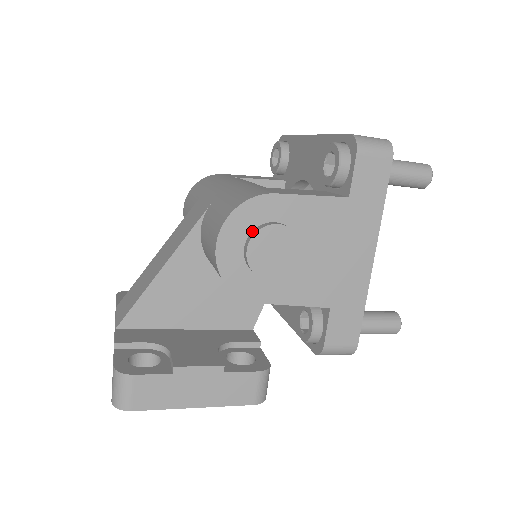
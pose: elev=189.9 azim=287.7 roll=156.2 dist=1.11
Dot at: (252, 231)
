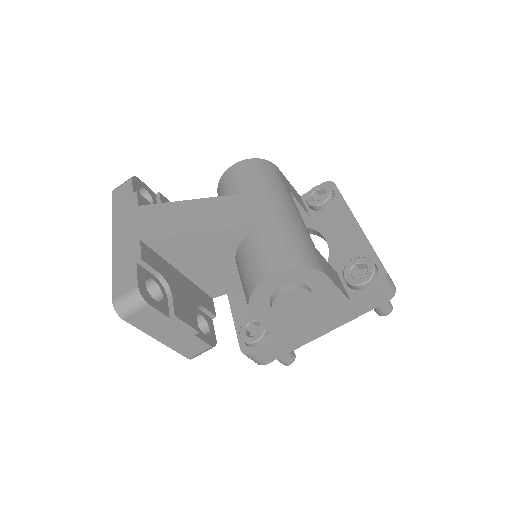
Dot at: (295, 283)
